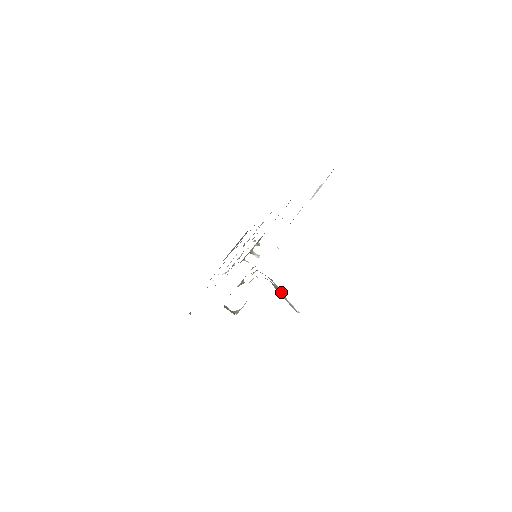
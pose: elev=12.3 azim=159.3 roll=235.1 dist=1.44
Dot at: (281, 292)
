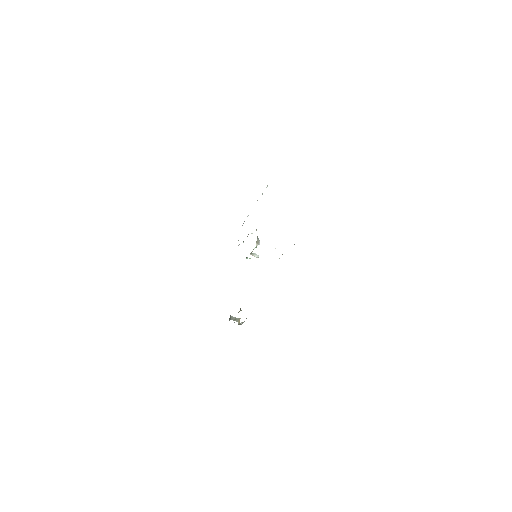
Dot at: occluded
